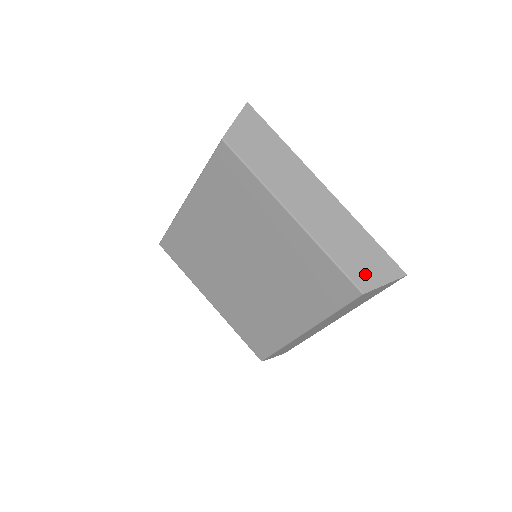
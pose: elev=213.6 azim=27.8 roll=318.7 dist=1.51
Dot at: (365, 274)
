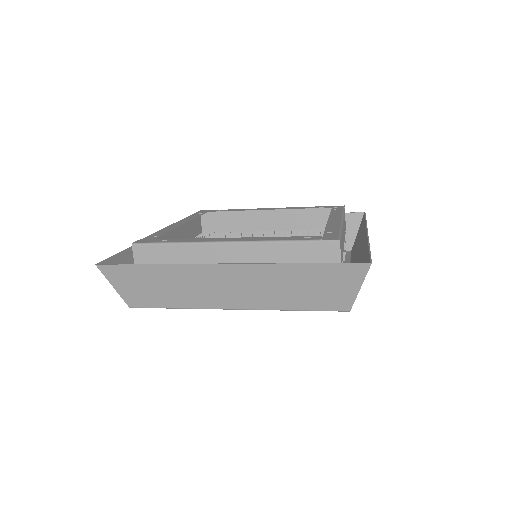
Dot at: (334, 297)
